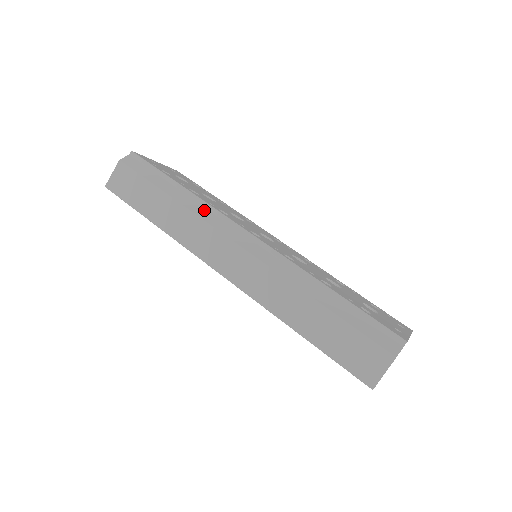
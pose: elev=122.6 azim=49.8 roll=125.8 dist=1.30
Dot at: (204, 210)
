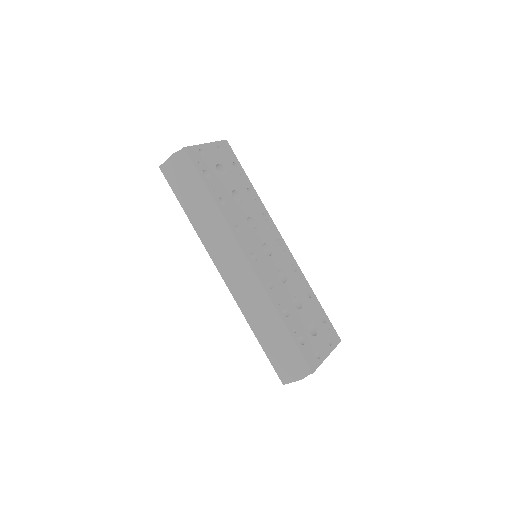
Dot at: (223, 227)
